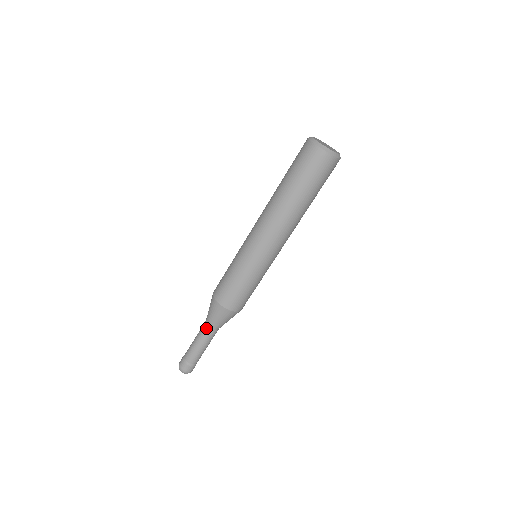
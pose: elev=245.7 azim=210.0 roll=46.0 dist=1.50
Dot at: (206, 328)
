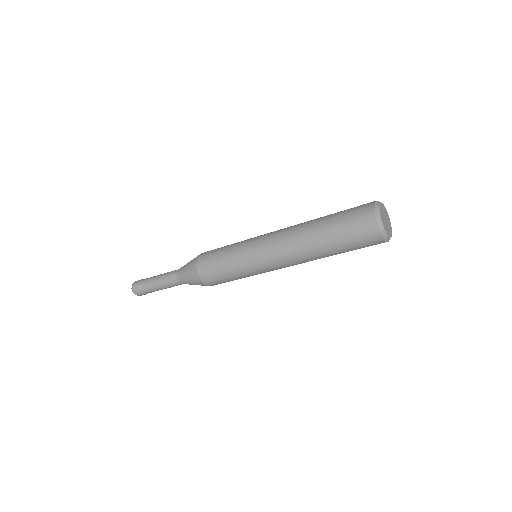
Dot at: (176, 282)
